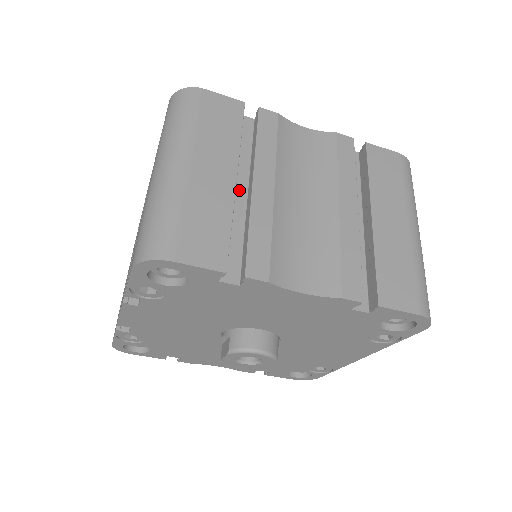
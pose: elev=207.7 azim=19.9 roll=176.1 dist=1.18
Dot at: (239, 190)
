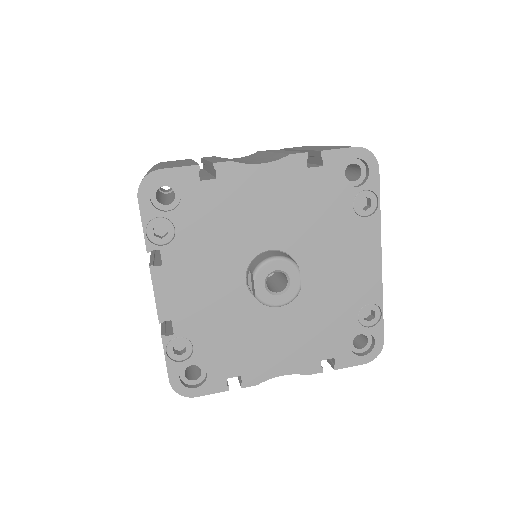
Dot at: occluded
